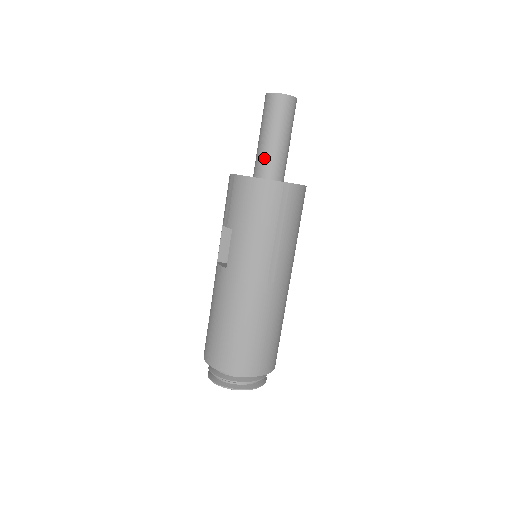
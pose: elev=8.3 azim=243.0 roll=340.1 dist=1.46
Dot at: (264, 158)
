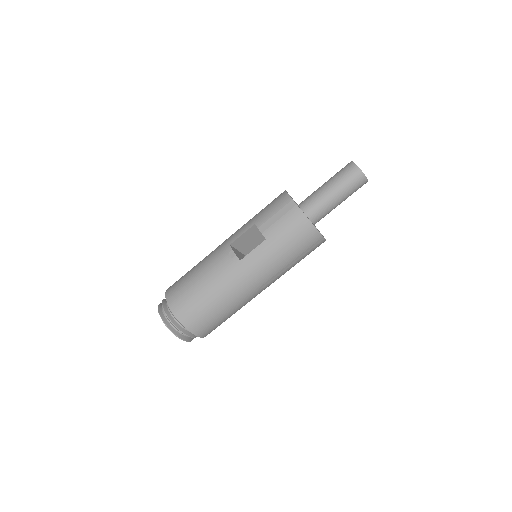
Dot at: (320, 205)
